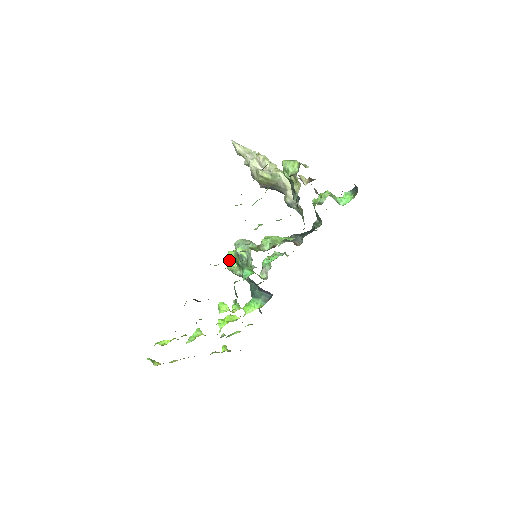
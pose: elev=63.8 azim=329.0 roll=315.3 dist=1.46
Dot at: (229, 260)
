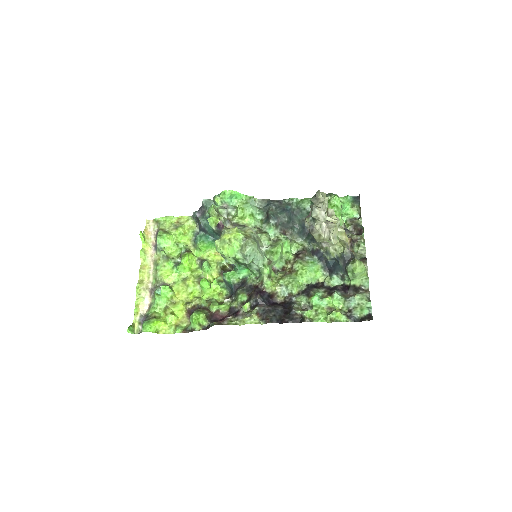
Dot at: (229, 257)
